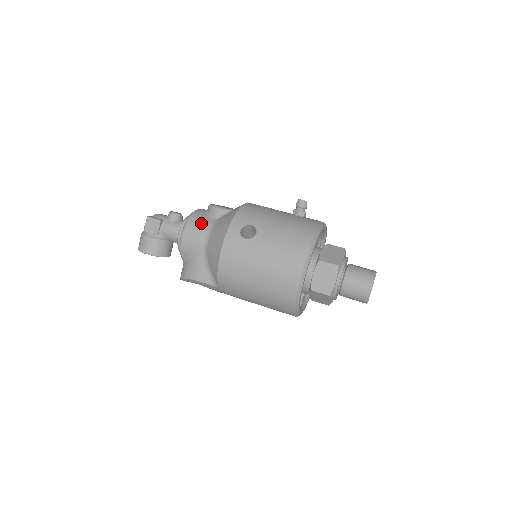
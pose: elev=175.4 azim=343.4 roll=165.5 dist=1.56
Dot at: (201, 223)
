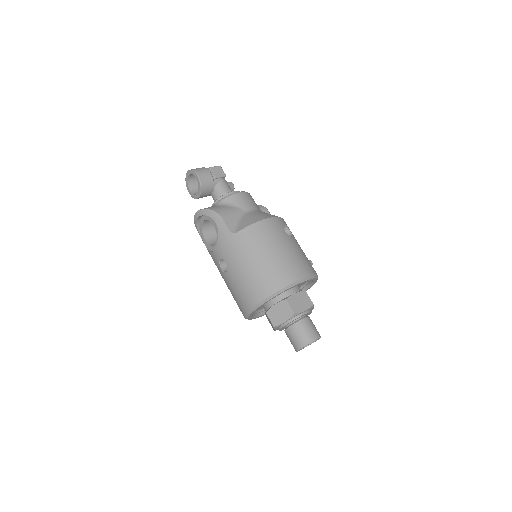
Dot at: occluded
